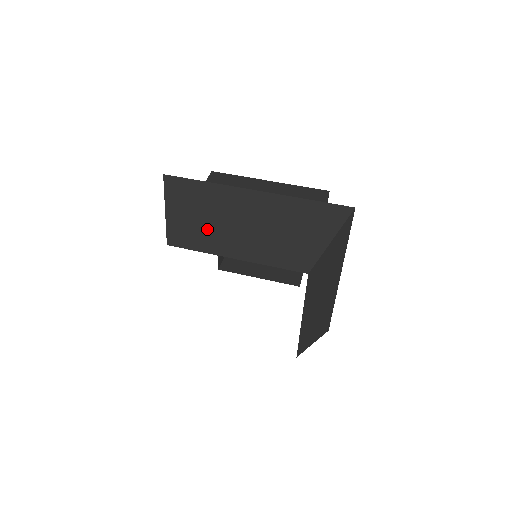
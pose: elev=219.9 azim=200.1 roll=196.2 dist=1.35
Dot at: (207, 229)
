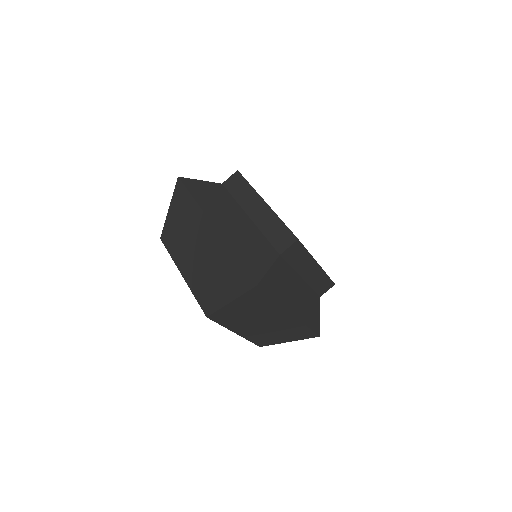
Dot at: (179, 240)
